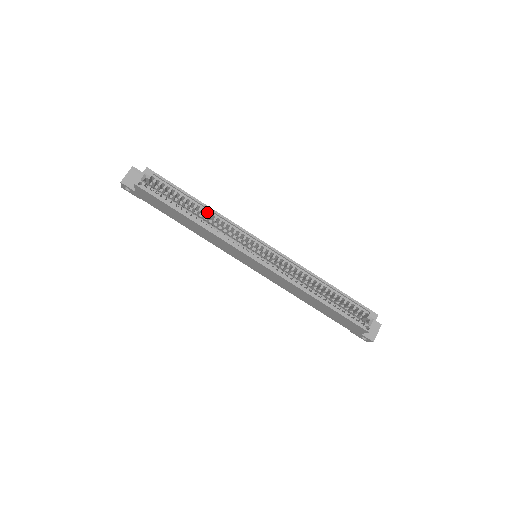
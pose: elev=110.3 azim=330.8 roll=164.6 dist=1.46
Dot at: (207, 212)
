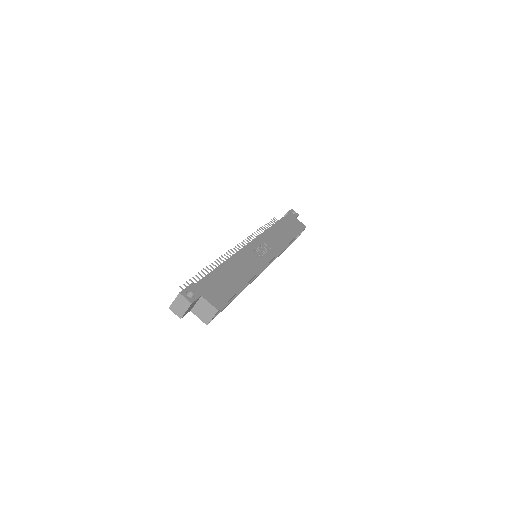
Dot at: occluded
